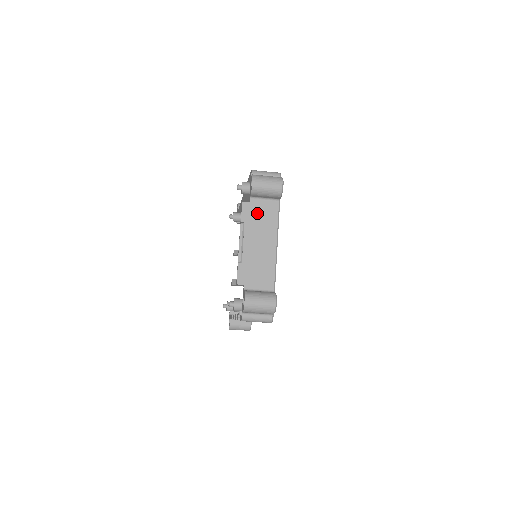
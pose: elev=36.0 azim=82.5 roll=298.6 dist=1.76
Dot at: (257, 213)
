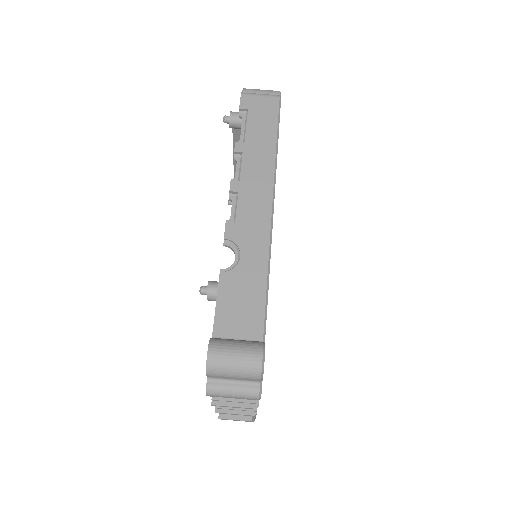
Dot at: occluded
